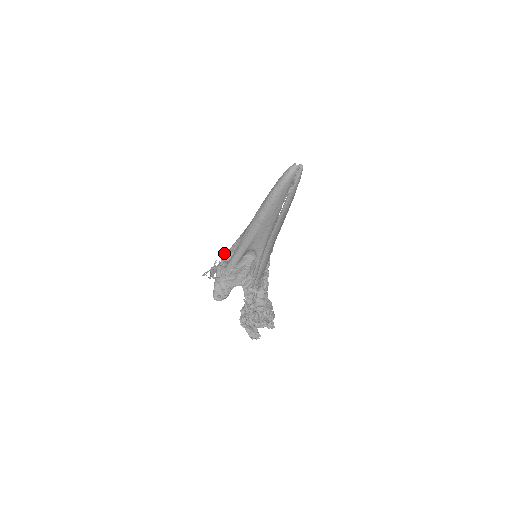
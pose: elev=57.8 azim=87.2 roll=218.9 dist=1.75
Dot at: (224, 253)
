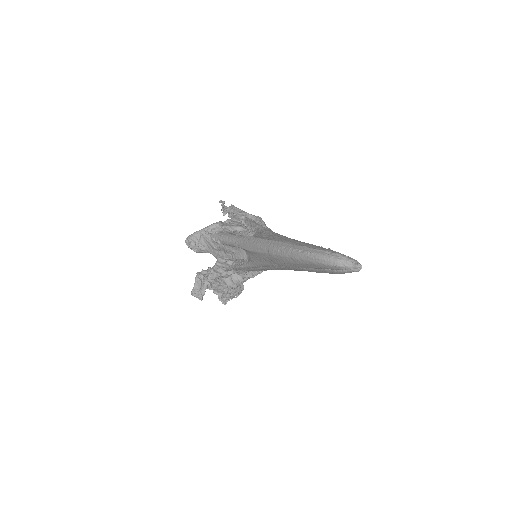
Dot at: (241, 216)
